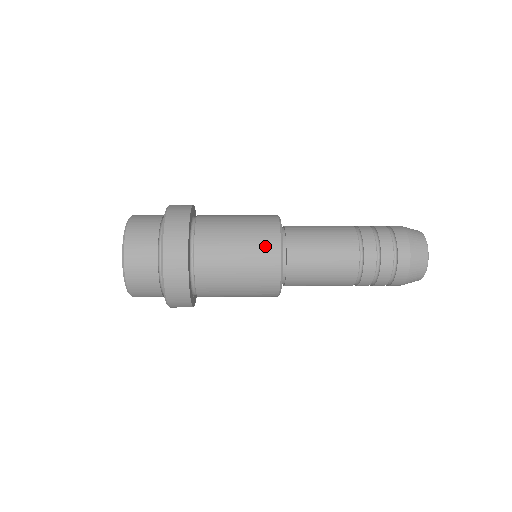
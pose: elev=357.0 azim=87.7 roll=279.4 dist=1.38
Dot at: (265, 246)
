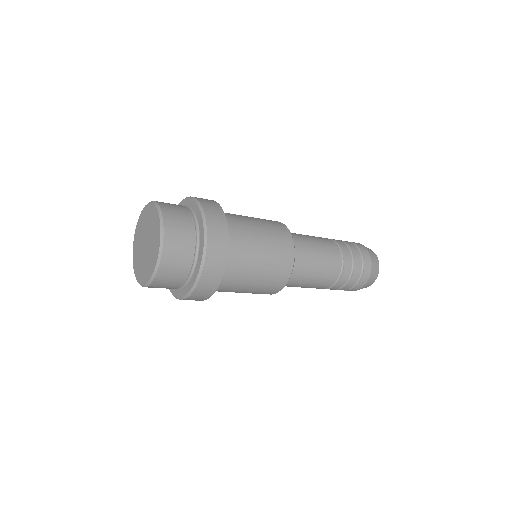
Dot at: (277, 279)
